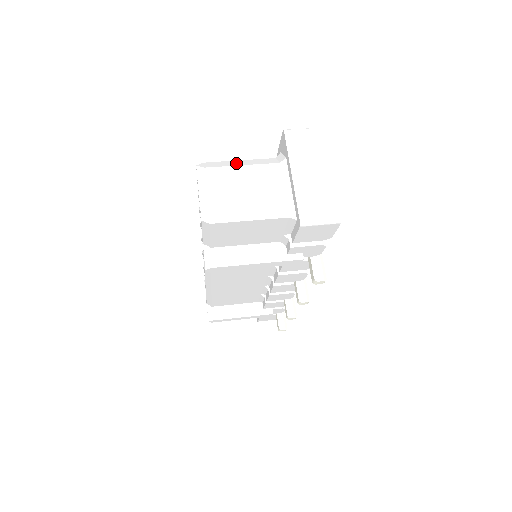
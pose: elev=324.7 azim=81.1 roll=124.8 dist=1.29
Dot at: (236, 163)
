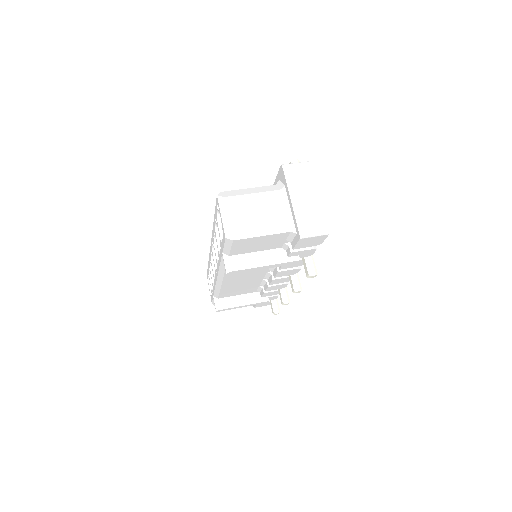
Dot at: (247, 191)
